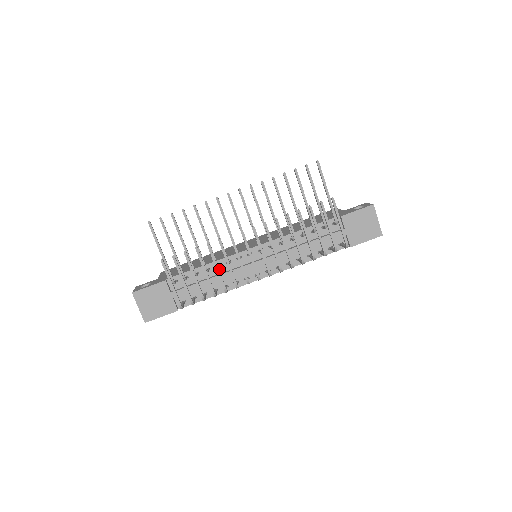
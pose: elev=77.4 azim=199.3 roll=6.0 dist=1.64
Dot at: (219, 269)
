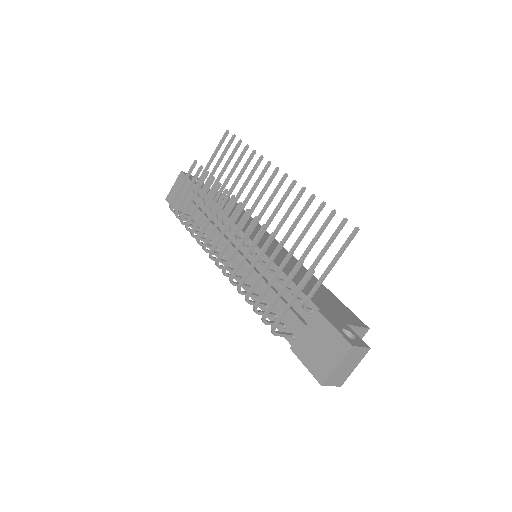
Dot at: occluded
